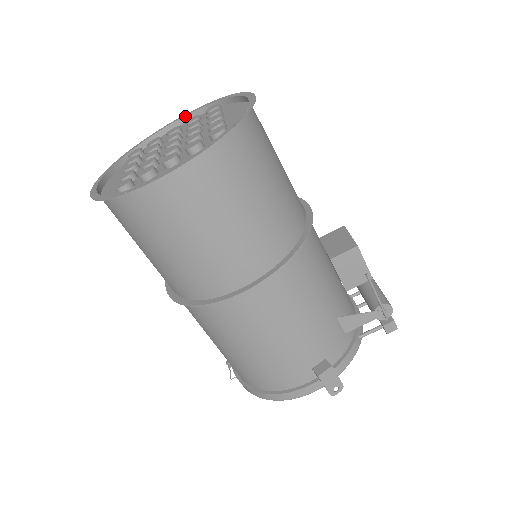
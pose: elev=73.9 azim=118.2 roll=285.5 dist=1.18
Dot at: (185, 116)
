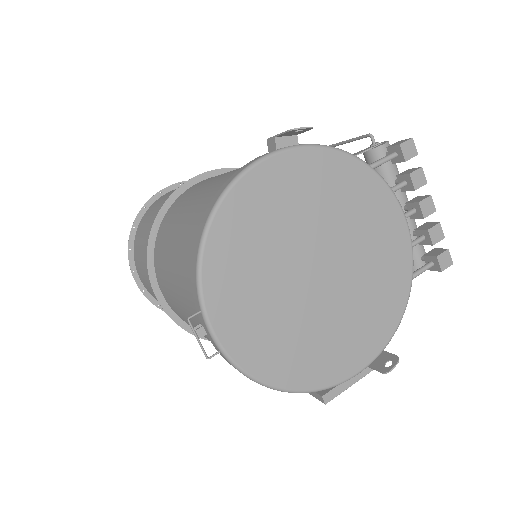
Dot at: occluded
